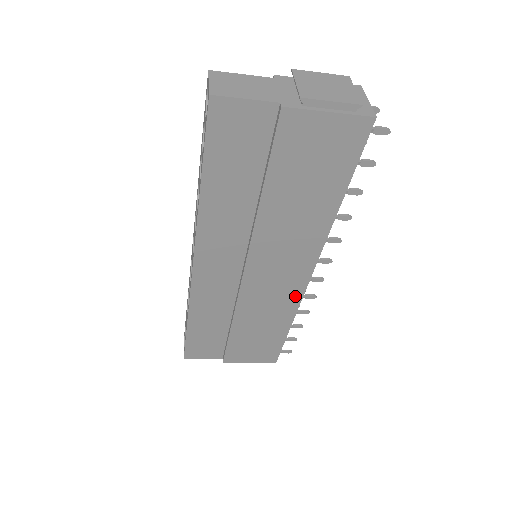
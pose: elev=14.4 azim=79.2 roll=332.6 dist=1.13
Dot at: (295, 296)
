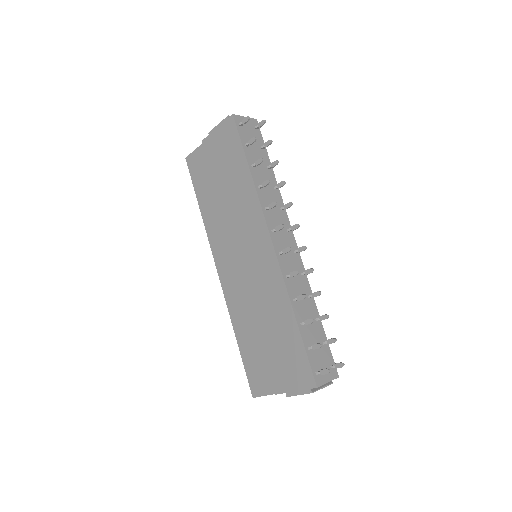
Dot at: (276, 272)
